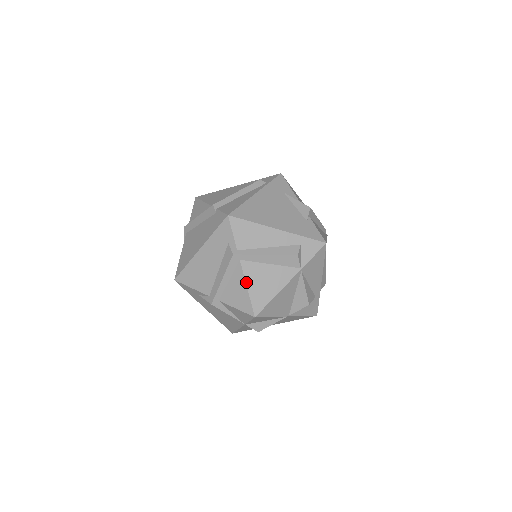
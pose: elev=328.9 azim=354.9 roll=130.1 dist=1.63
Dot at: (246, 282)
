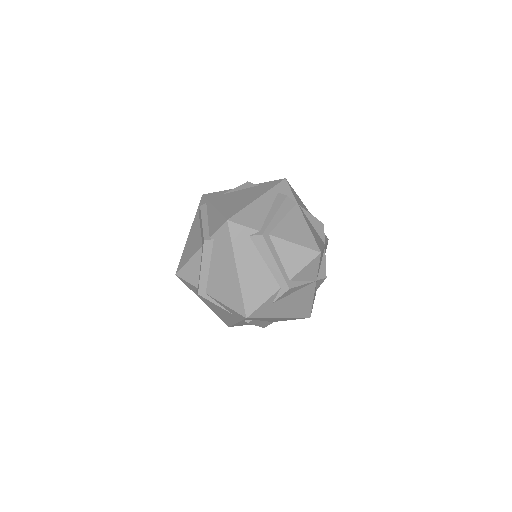
Dot at: (289, 241)
